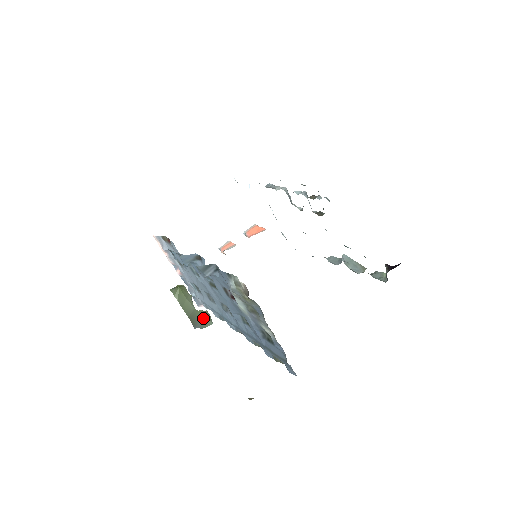
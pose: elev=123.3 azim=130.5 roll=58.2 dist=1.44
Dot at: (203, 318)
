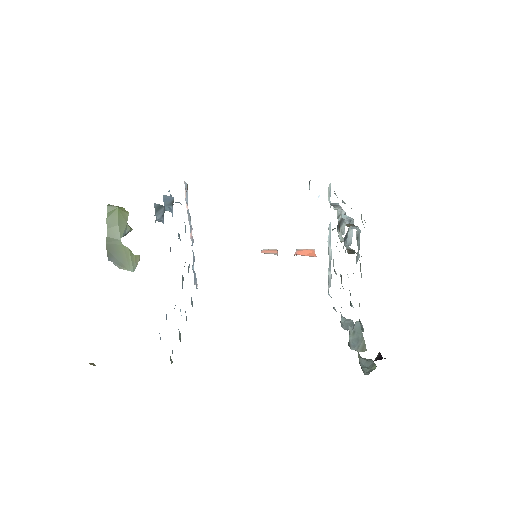
Dot at: (125, 257)
